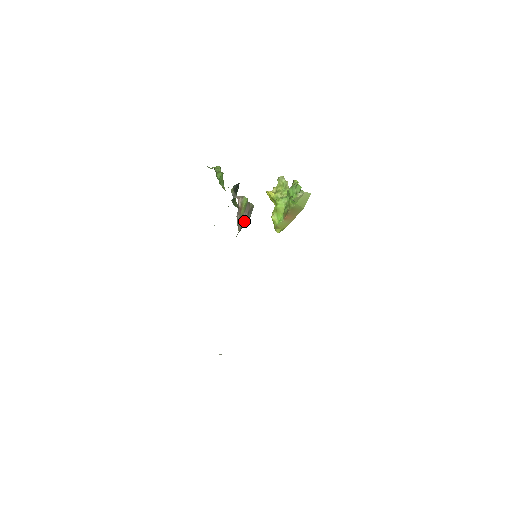
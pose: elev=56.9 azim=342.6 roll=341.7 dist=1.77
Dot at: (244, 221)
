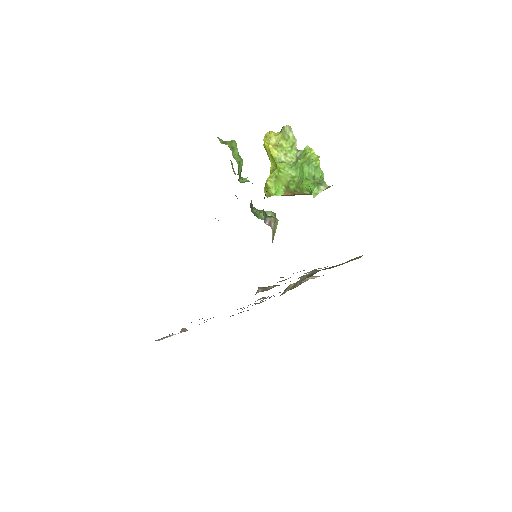
Dot at: occluded
